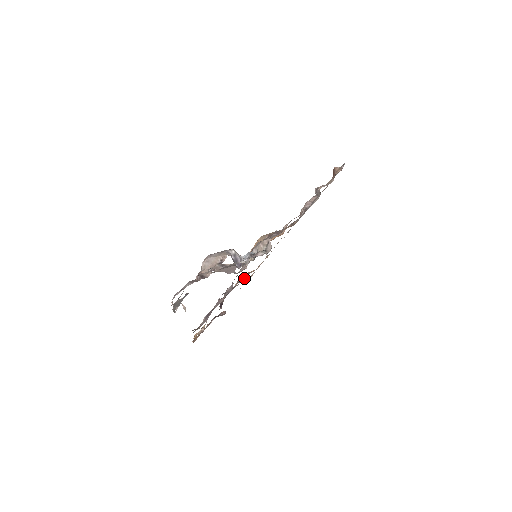
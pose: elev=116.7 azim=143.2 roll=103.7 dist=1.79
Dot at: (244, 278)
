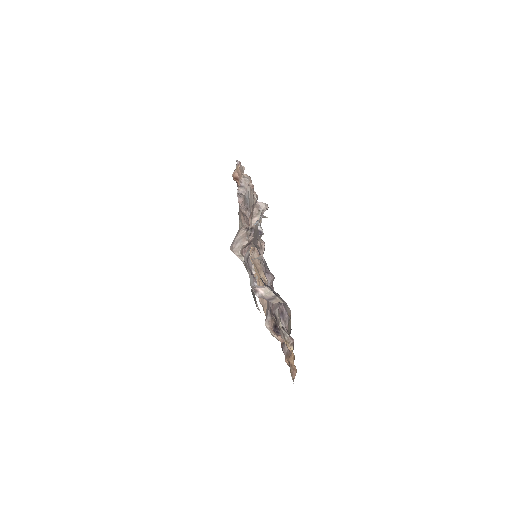
Dot at: occluded
